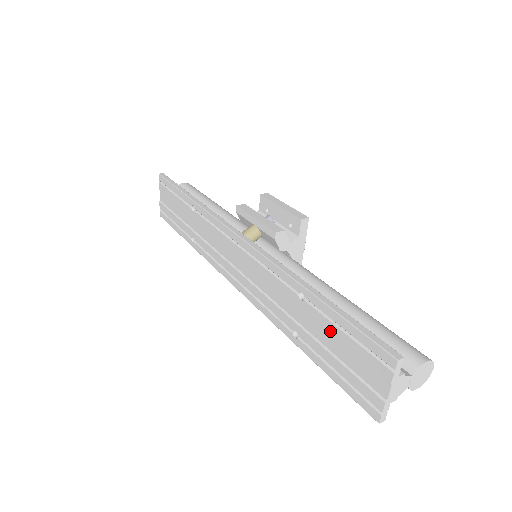
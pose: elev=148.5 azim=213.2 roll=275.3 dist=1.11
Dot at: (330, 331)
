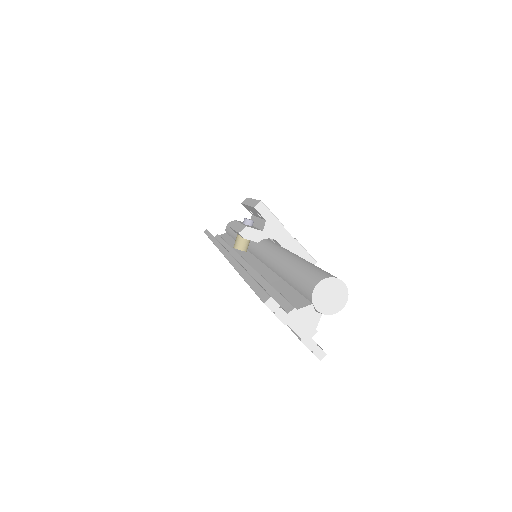
Dot at: occluded
